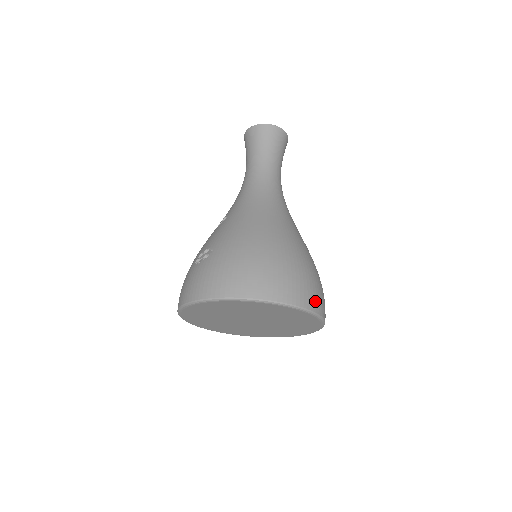
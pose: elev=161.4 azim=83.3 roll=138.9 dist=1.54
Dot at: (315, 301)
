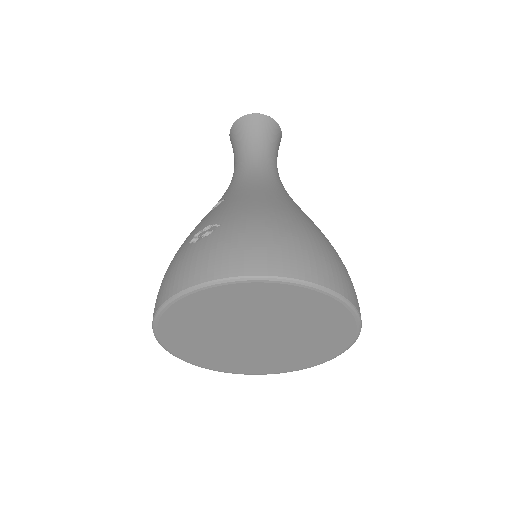
Dot at: (357, 300)
